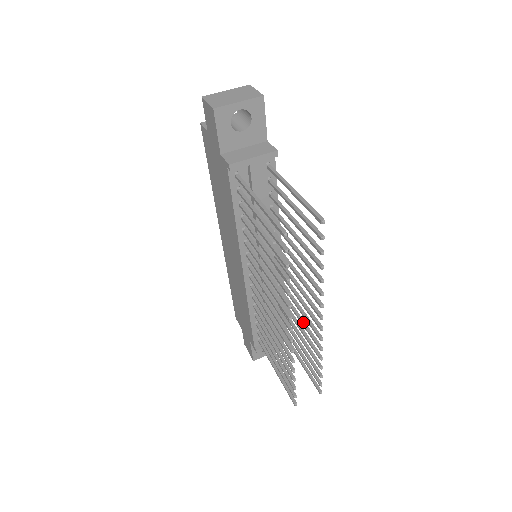
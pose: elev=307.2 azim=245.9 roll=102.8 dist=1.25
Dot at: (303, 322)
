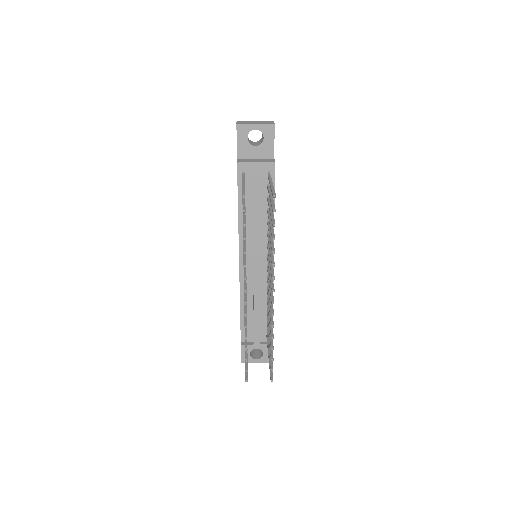
Dot at: (270, 309)
